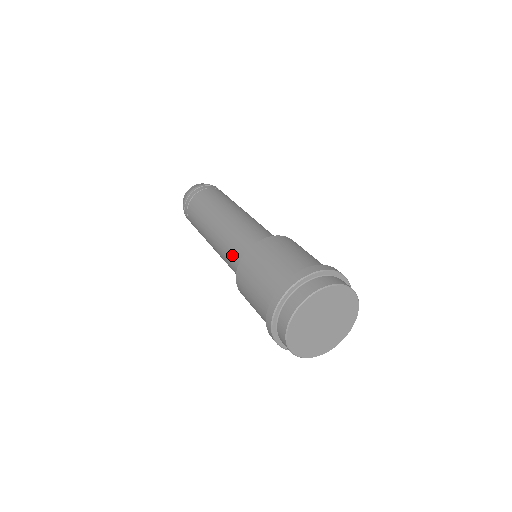
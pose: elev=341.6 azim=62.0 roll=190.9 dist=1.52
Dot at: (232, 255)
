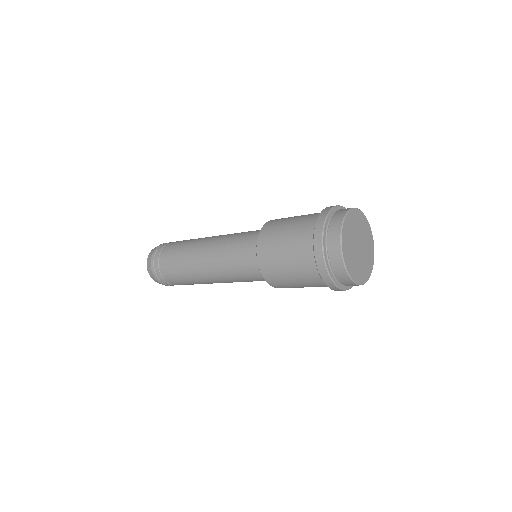
Dot at: (240, 246)
